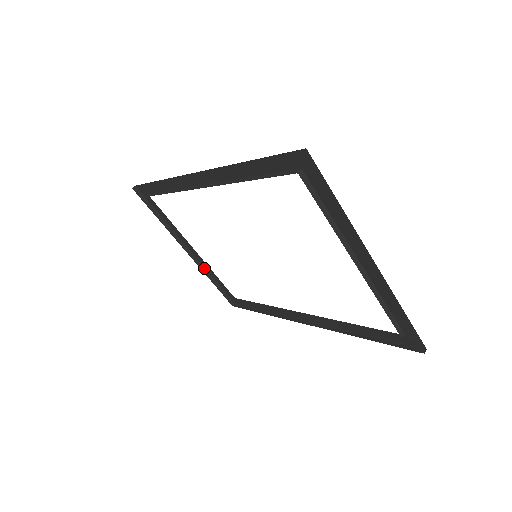
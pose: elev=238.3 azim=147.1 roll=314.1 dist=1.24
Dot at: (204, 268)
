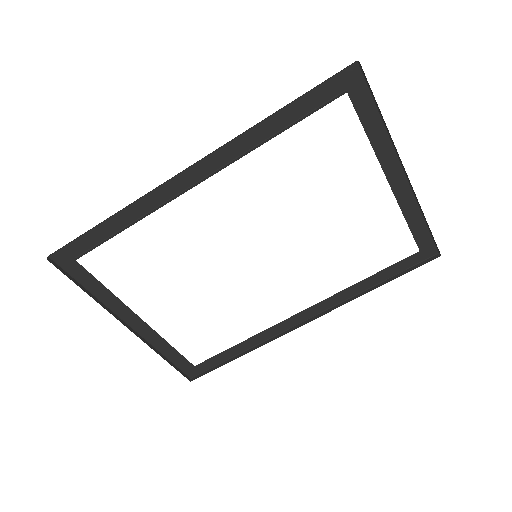
Dot at: (150, 344)
